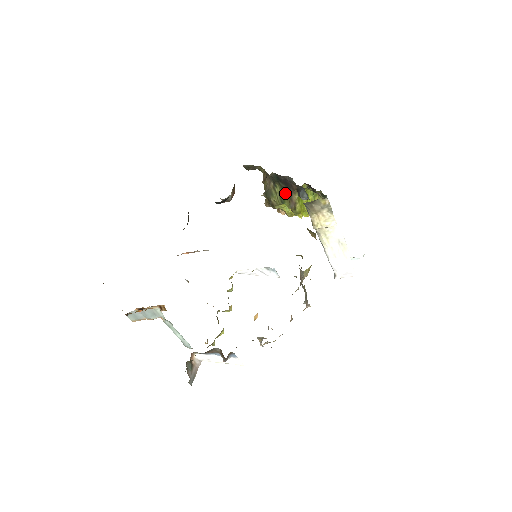
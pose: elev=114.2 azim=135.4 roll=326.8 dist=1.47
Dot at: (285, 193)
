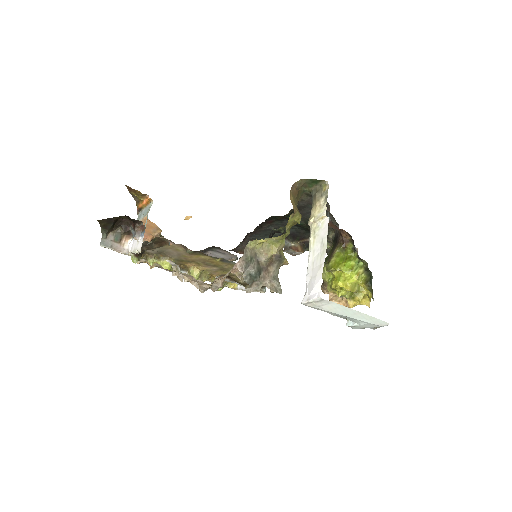
Dot at: (332, 250)
